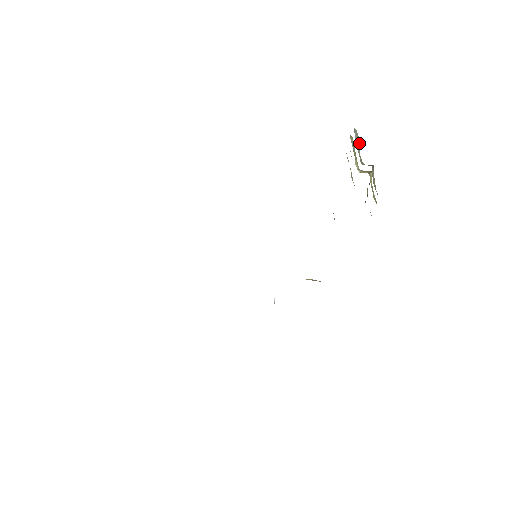
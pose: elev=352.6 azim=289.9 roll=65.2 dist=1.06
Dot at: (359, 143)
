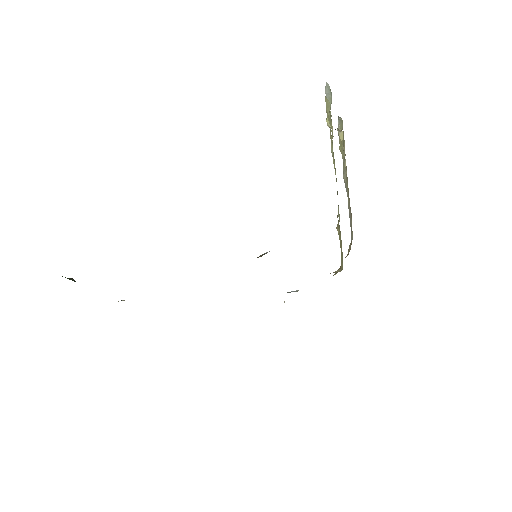
Dot at: (331, 99)
